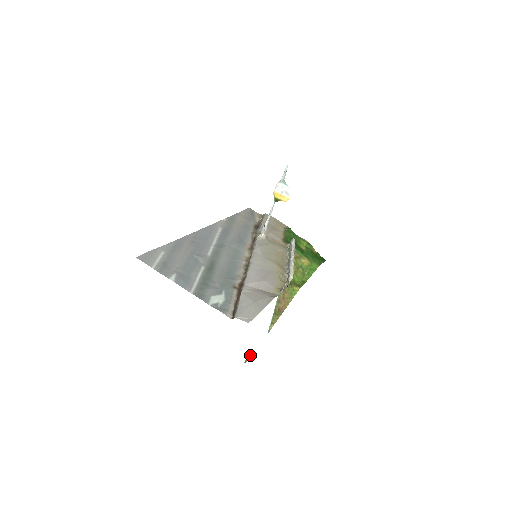
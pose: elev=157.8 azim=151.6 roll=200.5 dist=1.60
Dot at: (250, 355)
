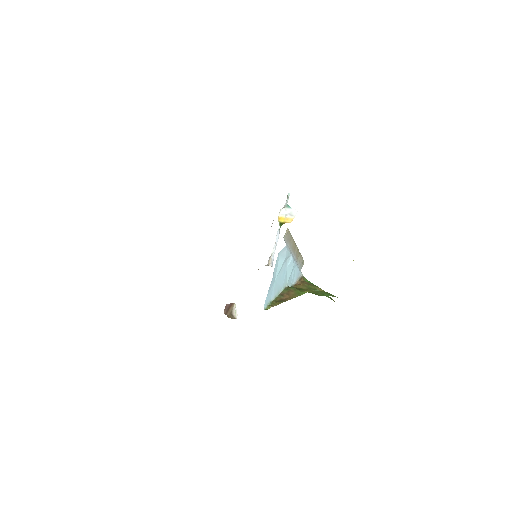
Dot at: (235, 316)
